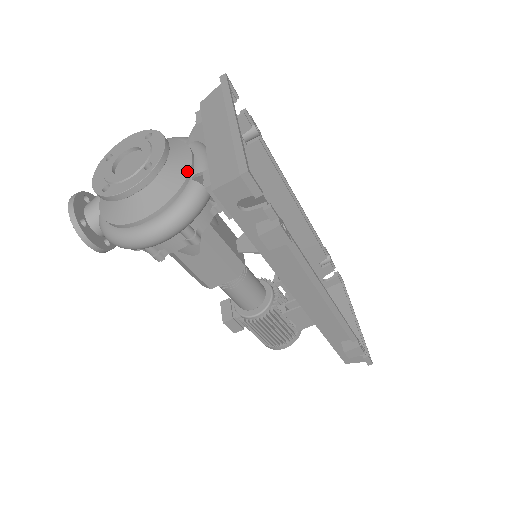
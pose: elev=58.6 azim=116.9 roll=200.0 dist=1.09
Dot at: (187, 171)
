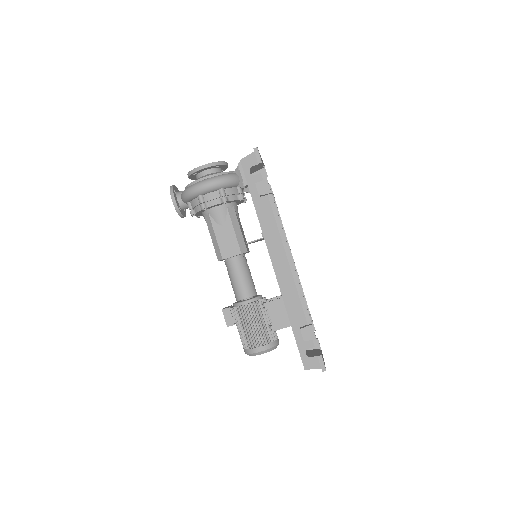
Dot at: (232, 171)
